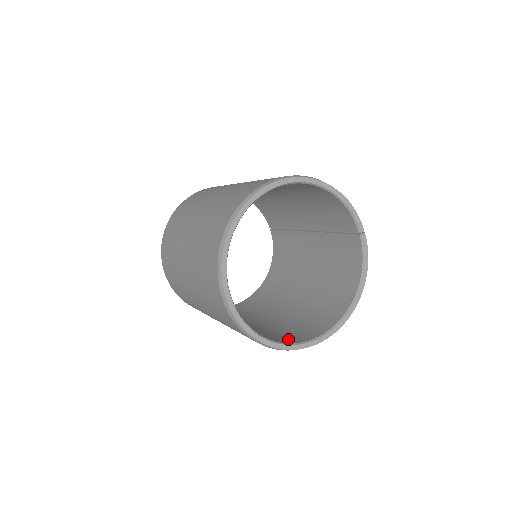
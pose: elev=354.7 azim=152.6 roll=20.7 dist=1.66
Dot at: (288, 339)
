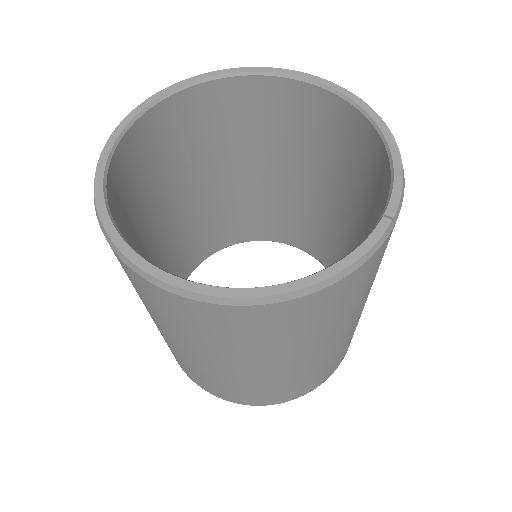
Dot at: occluded
